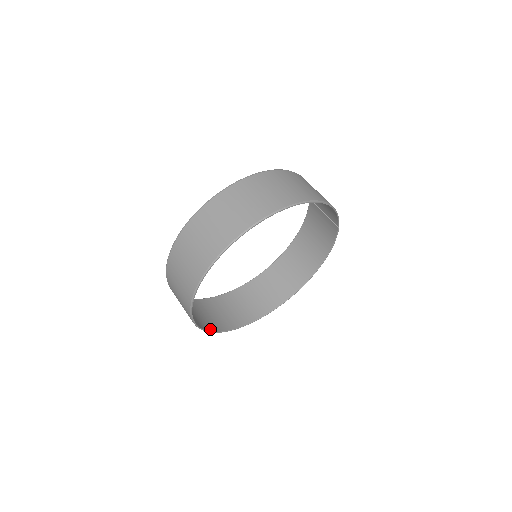
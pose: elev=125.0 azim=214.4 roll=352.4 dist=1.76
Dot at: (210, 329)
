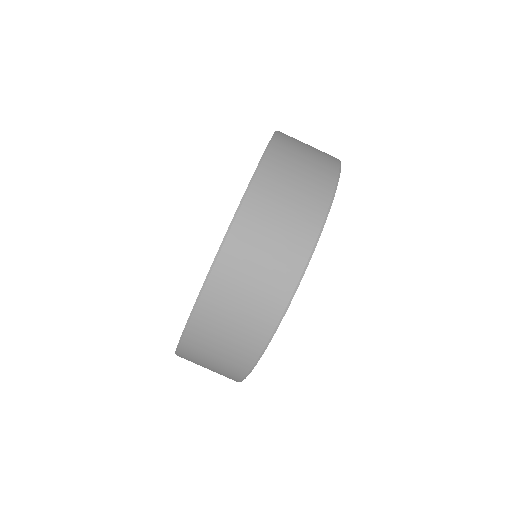
Dot at: occluded
